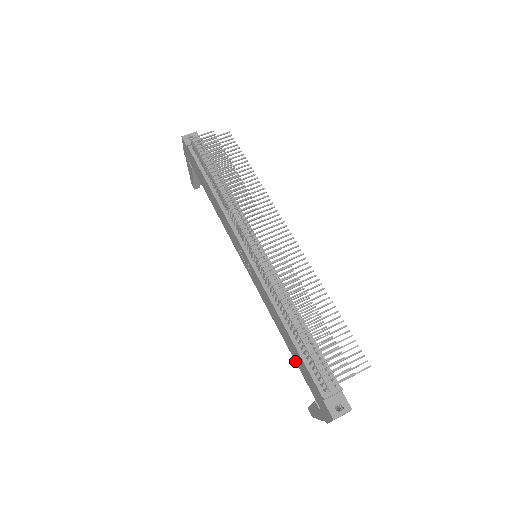
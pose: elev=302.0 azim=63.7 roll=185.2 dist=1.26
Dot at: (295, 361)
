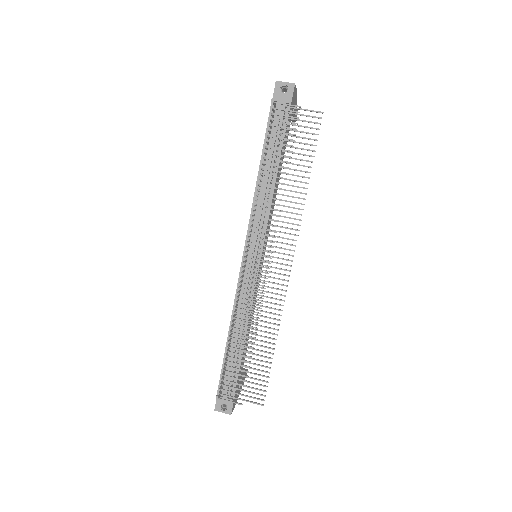
Dot at: occluded
